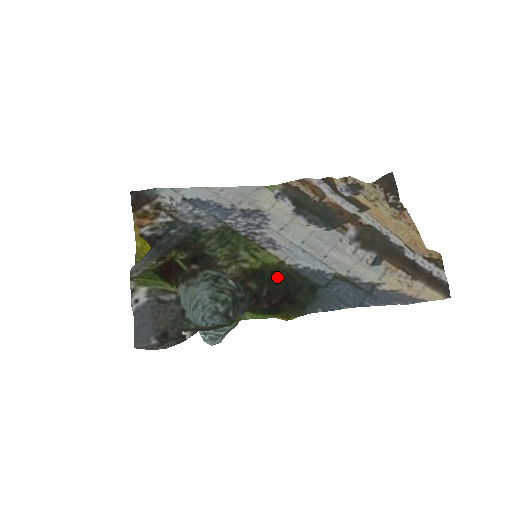
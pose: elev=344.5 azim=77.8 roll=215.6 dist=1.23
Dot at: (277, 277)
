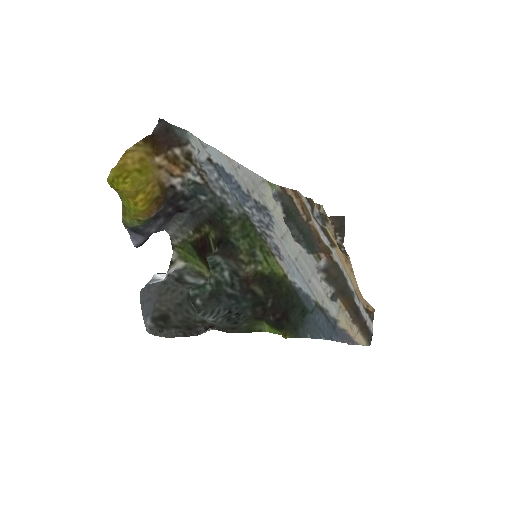
Dot at: (281, 290)
